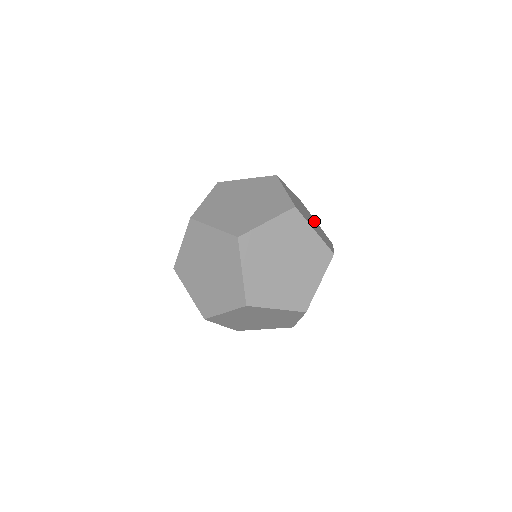
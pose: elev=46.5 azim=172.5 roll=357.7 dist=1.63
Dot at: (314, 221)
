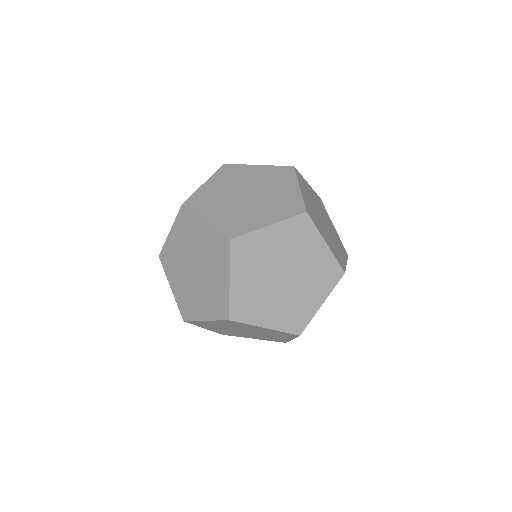
Dot at: (256, 178)
